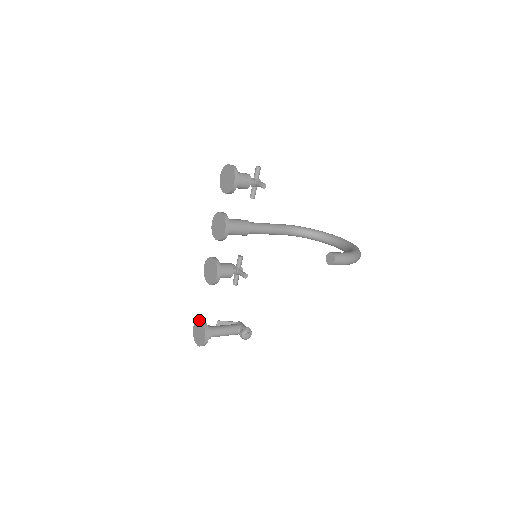
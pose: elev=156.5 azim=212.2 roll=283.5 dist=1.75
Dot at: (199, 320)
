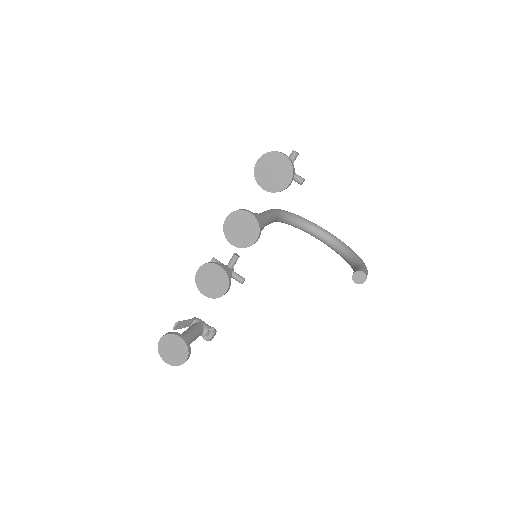
Dot at: (176, 335)
